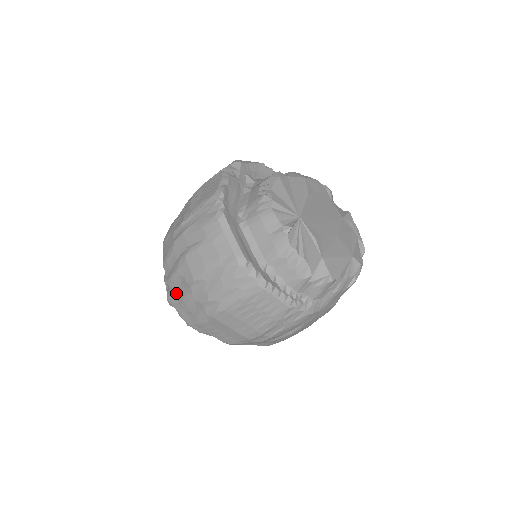
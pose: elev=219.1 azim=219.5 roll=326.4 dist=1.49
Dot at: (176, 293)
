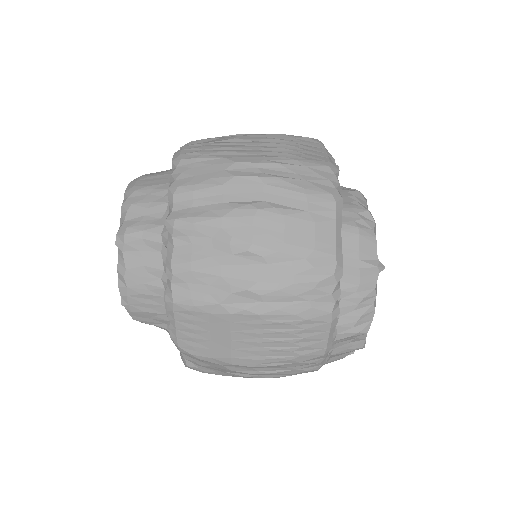
Dot at: (177, 243)
